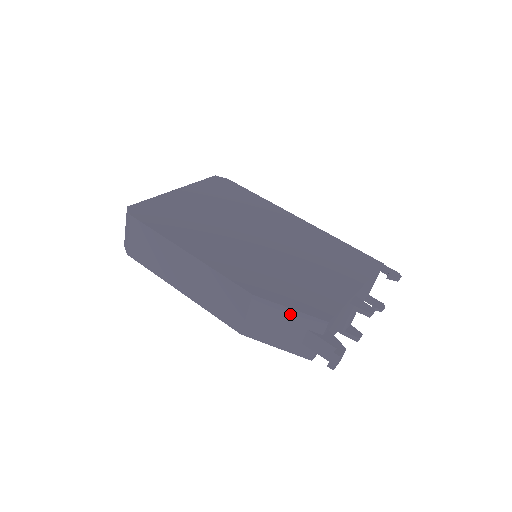
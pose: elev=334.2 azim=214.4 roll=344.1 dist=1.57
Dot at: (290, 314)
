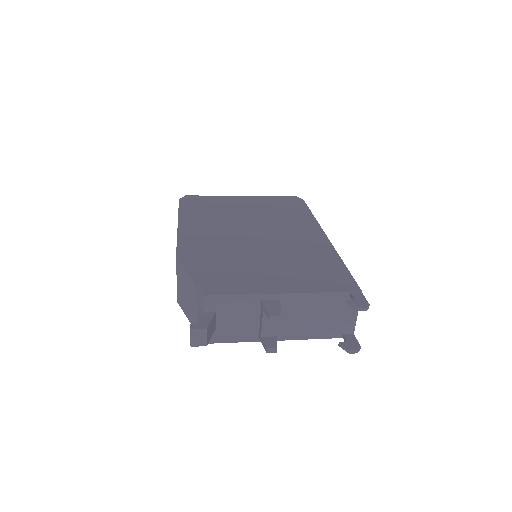
Dot at: (190, 282)
